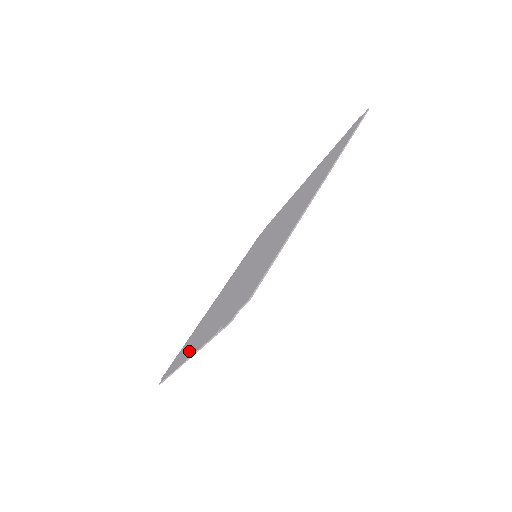
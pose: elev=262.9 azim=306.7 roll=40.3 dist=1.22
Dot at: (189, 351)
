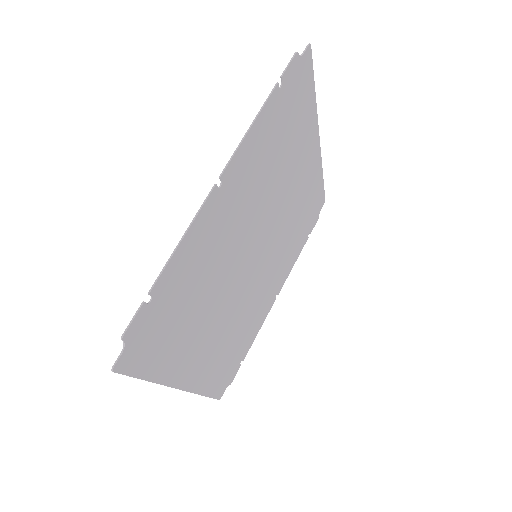
Dot at: (207, 218)
